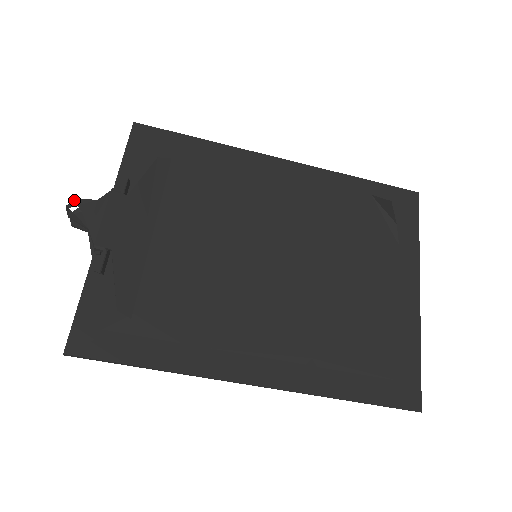
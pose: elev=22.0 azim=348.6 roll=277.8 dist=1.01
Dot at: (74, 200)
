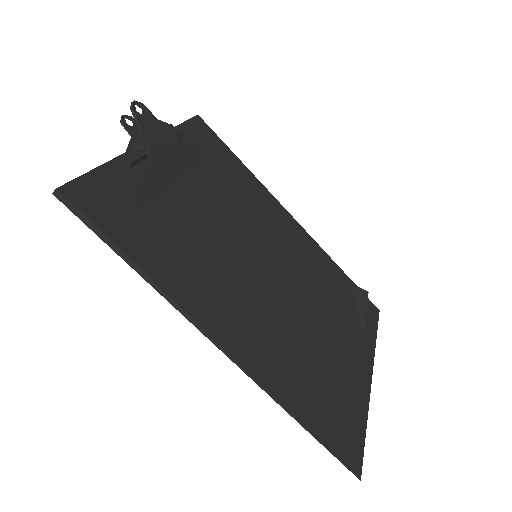
Dot at: (142, 103)
